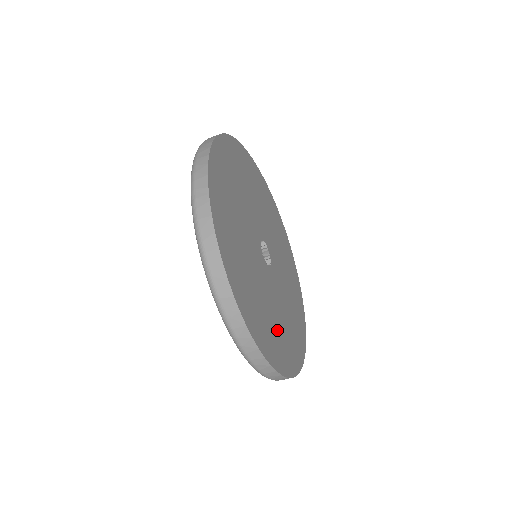
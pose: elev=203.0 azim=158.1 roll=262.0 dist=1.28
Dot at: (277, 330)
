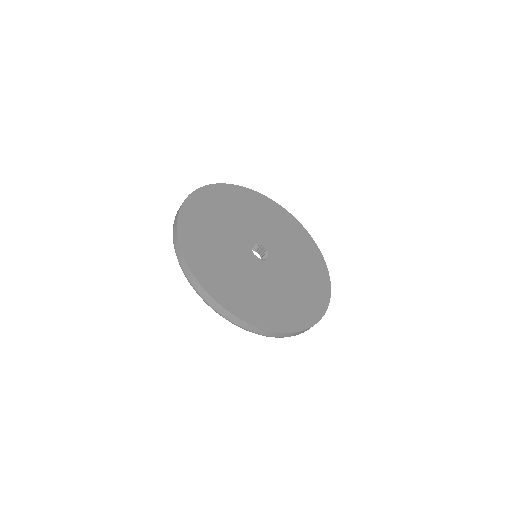
Dot at: (273, 302)
